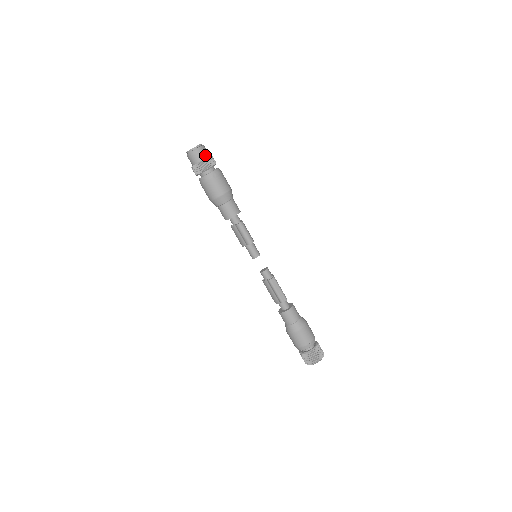
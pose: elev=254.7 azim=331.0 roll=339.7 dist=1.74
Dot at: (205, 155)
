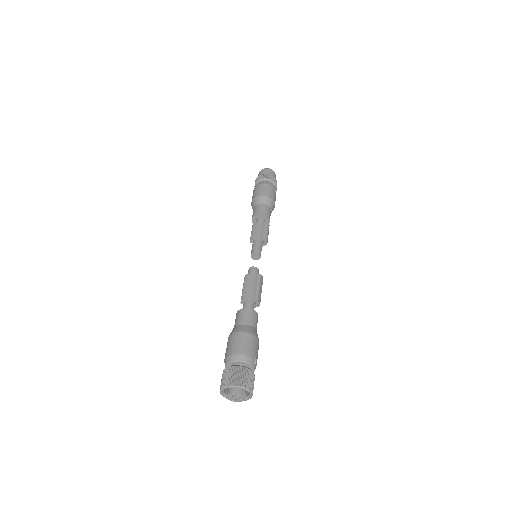
Dot at: occluded
